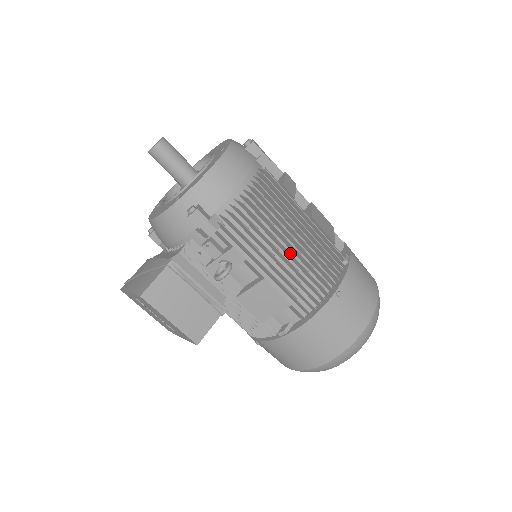
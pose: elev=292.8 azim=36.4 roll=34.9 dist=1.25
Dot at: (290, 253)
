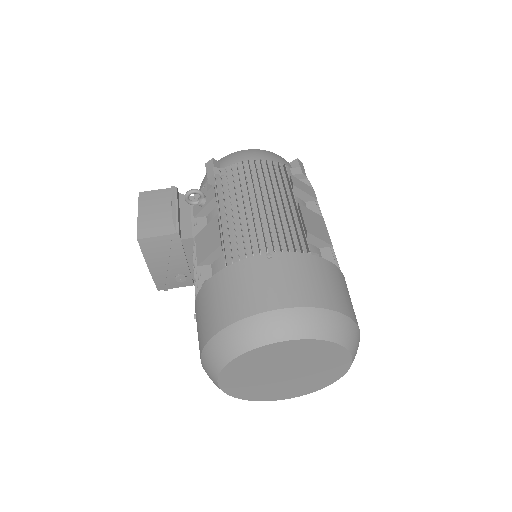
Dot at: (251, 205)
